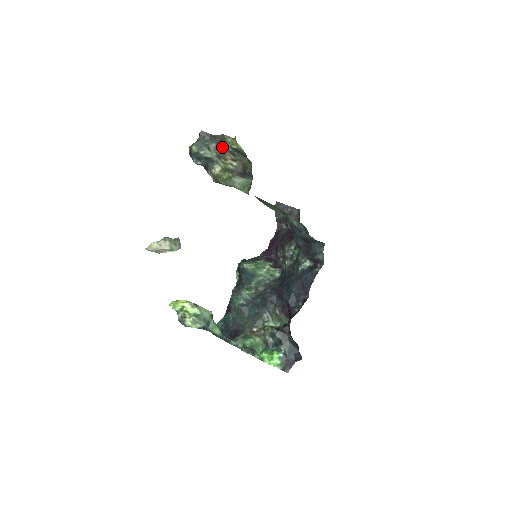
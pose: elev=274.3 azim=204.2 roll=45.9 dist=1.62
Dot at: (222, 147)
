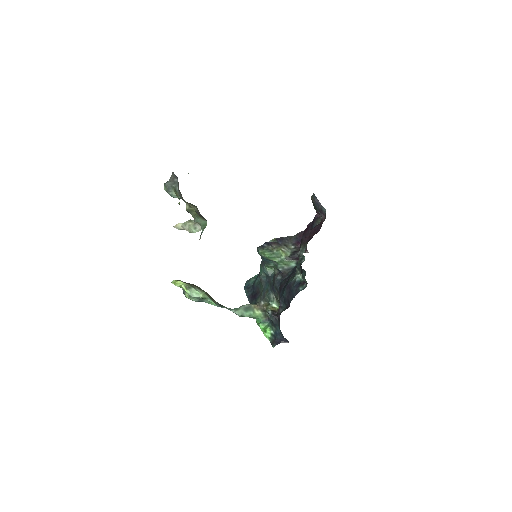
Dot at: (181, 195)
